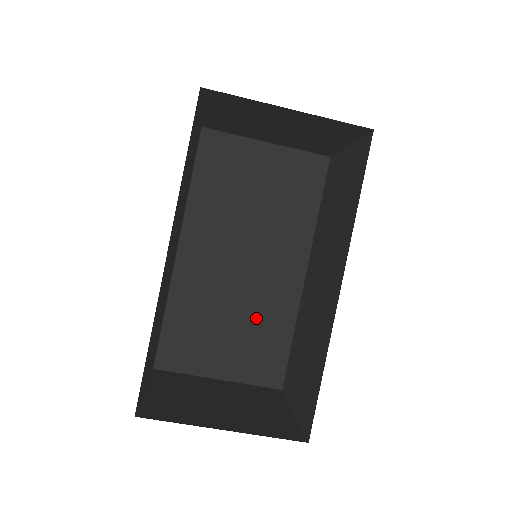
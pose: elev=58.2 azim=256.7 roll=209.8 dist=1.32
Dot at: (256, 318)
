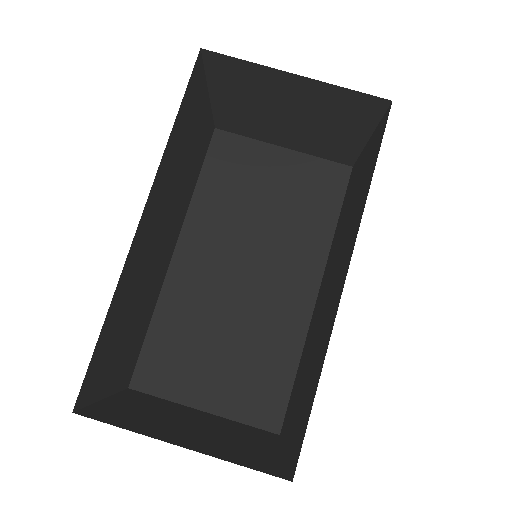
Dot at: (255, 340)
